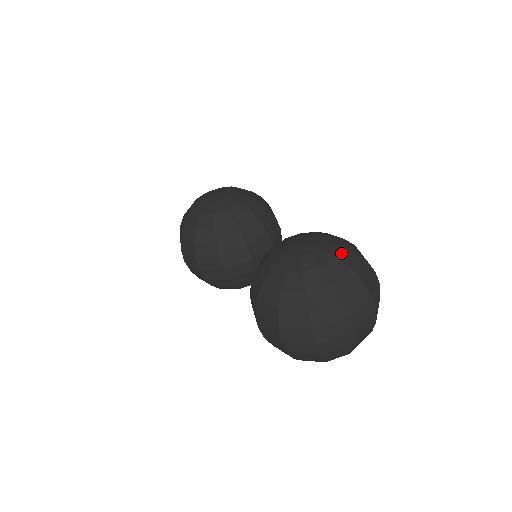
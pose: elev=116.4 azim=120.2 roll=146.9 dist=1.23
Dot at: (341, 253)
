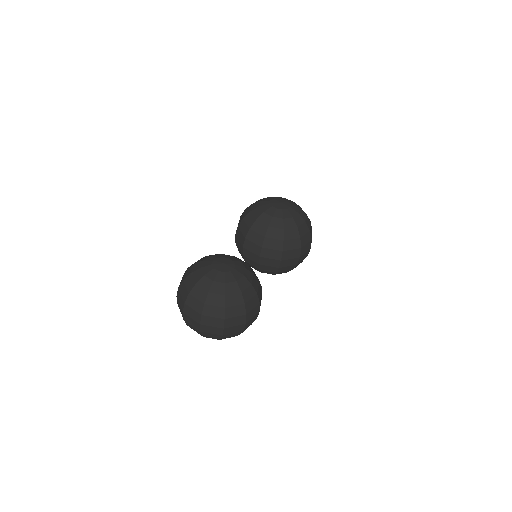
Dot at: (232, 286)
